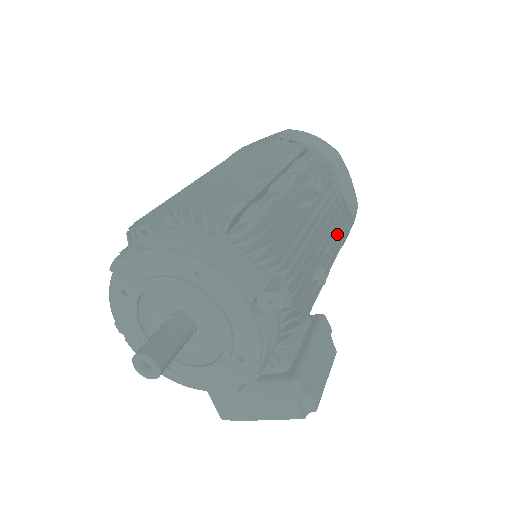
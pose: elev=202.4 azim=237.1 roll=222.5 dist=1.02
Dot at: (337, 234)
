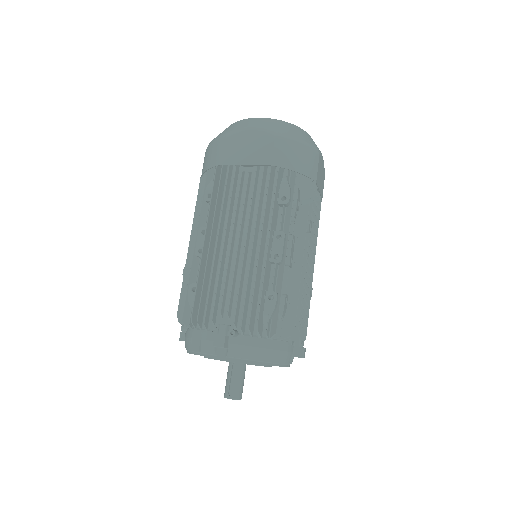
Dot at: occluded
